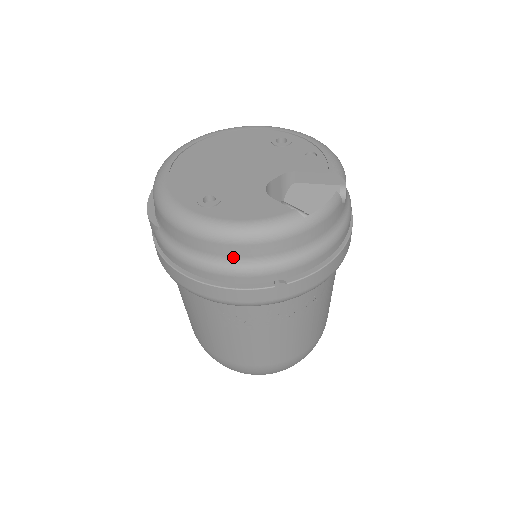
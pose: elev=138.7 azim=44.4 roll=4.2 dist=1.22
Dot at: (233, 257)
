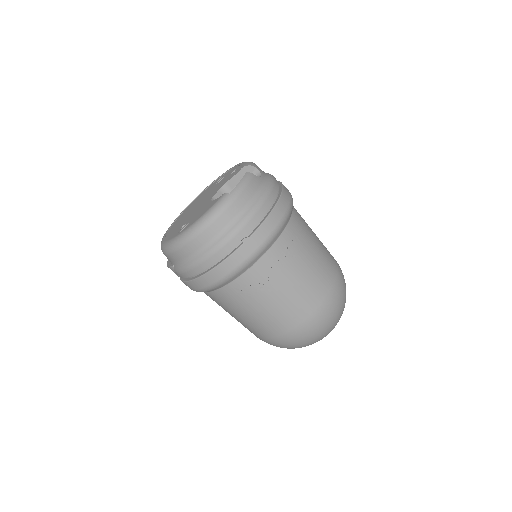
Dot at: (207, 242)
